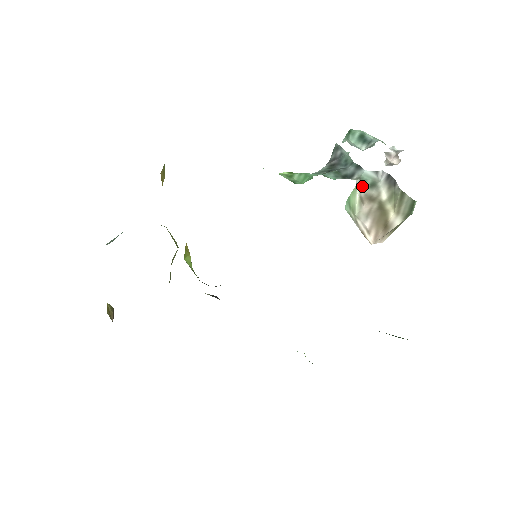
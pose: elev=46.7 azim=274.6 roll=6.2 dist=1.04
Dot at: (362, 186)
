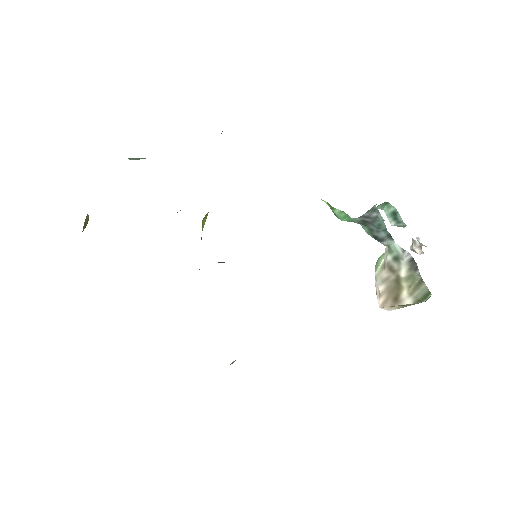
Dot at: (388, 254)
